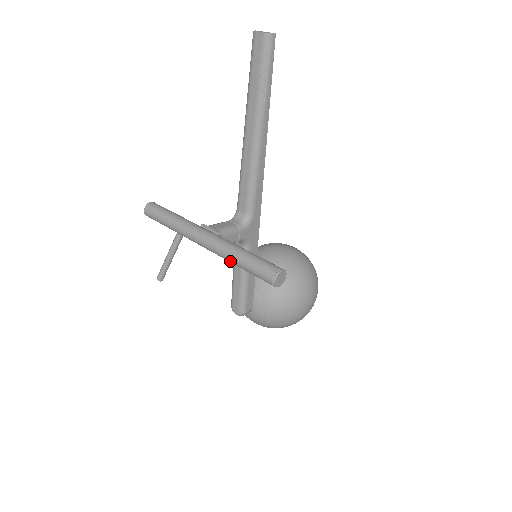
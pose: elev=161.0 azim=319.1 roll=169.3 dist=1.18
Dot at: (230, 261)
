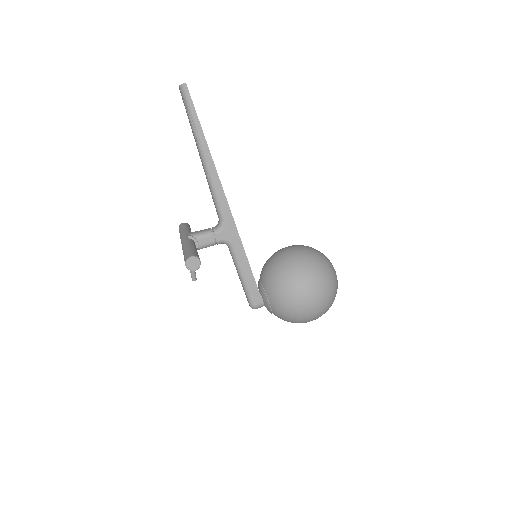
Dot at: occluded
